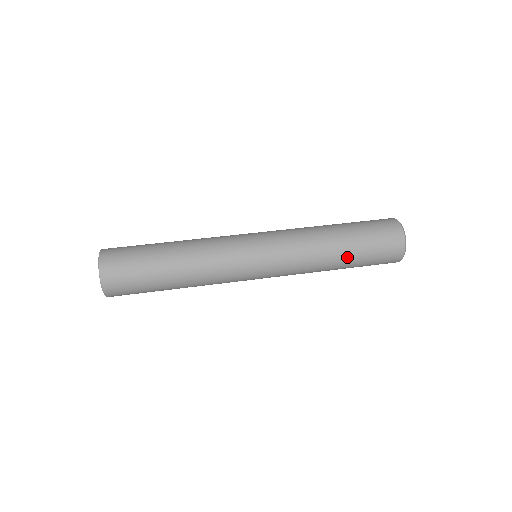
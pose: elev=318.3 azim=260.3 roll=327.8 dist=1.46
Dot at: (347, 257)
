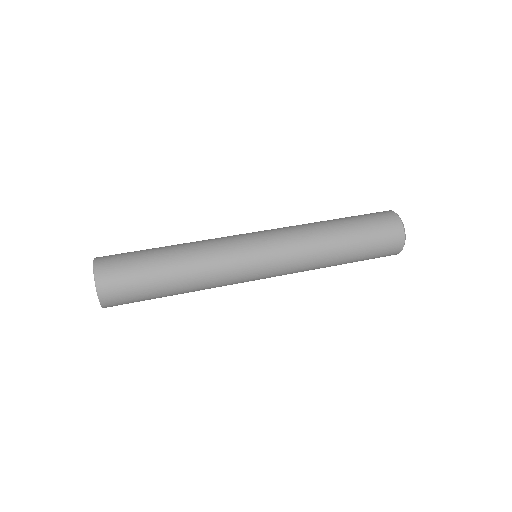
Dot at: (345, 263)
